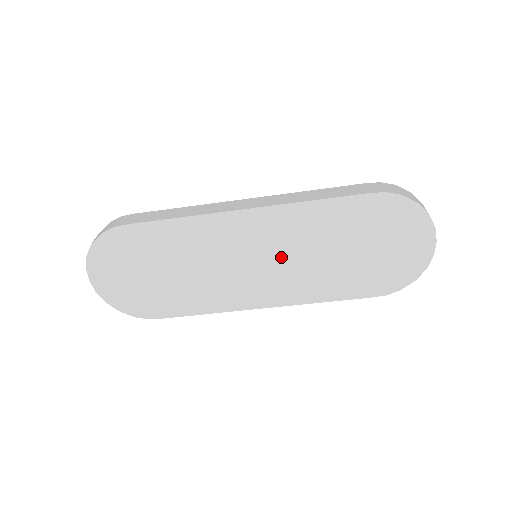
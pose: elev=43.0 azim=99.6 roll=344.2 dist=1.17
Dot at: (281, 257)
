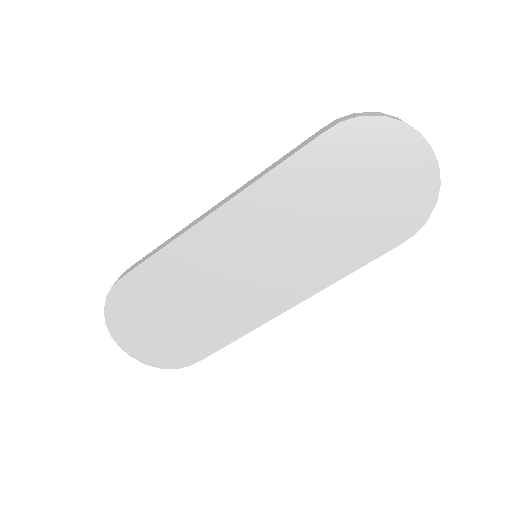
Dot at: (276, 244)
